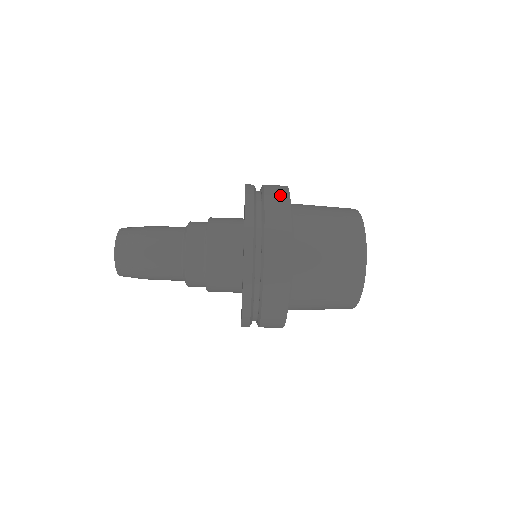
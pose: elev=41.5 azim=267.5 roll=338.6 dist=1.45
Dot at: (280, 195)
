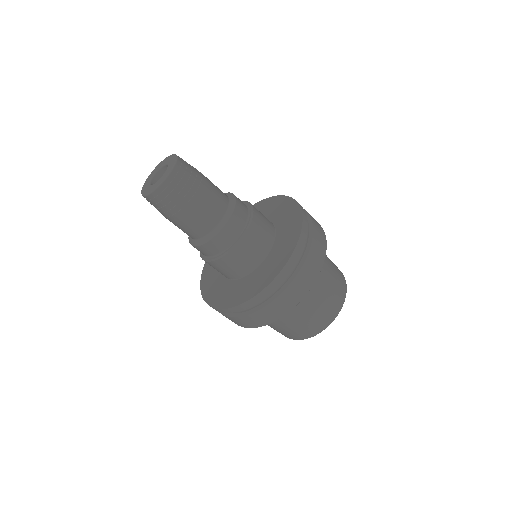
Dot at: (316, 264)
